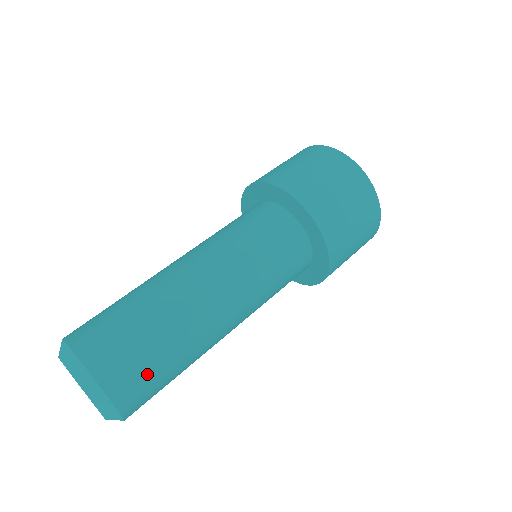
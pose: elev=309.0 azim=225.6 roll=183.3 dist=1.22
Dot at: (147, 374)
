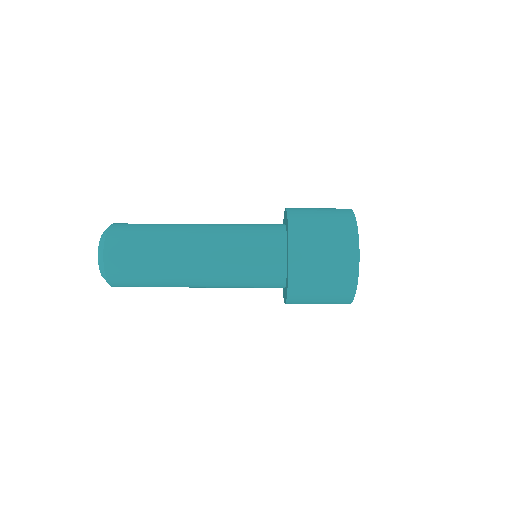
Dot at: (130, 266)
